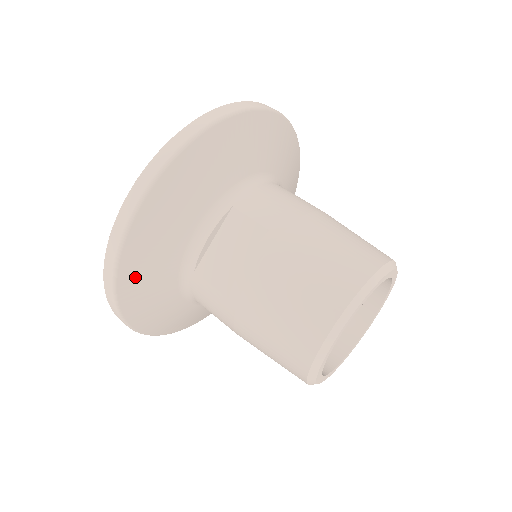
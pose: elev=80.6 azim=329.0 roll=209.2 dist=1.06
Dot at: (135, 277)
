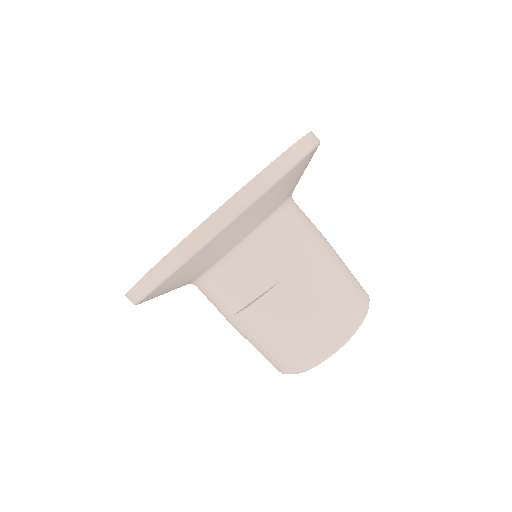
Dot at: (156, 295)
